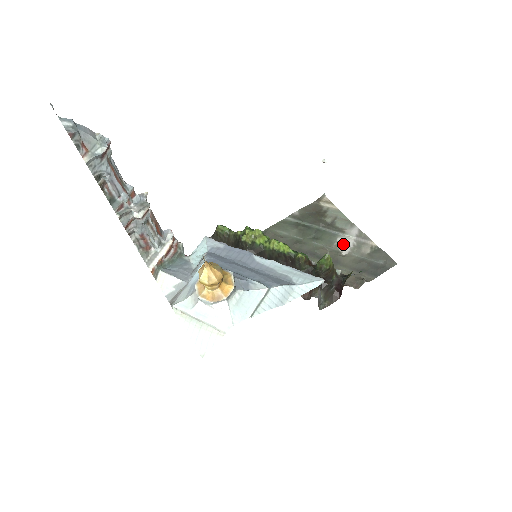
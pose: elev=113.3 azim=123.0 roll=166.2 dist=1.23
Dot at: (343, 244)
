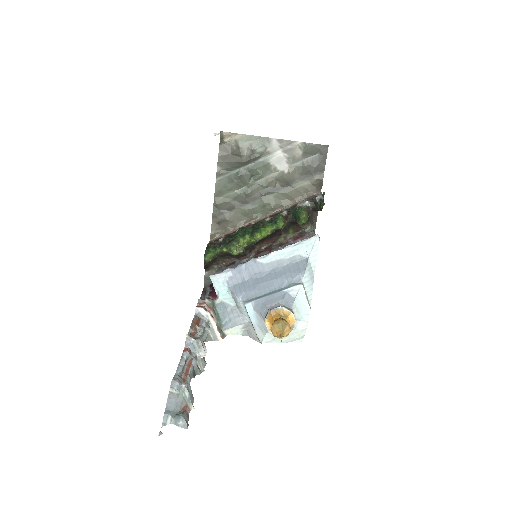
Dot at: (278, 164)
